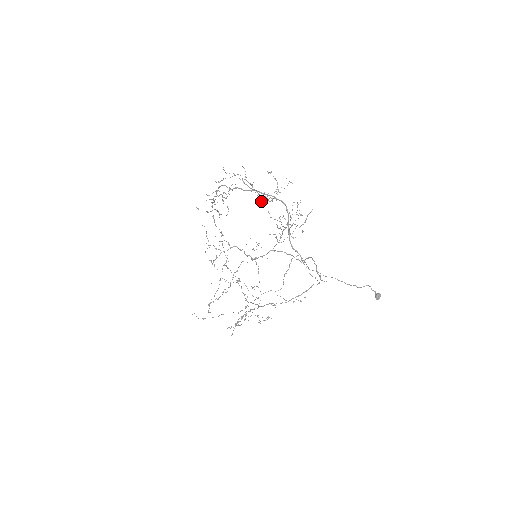
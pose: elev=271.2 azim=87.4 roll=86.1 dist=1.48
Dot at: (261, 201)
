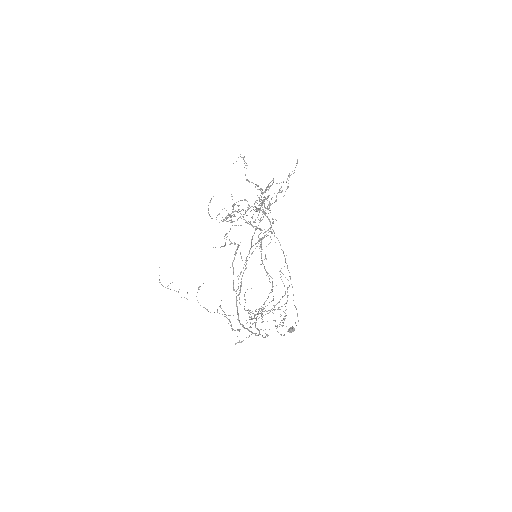
Dot at: occluded
